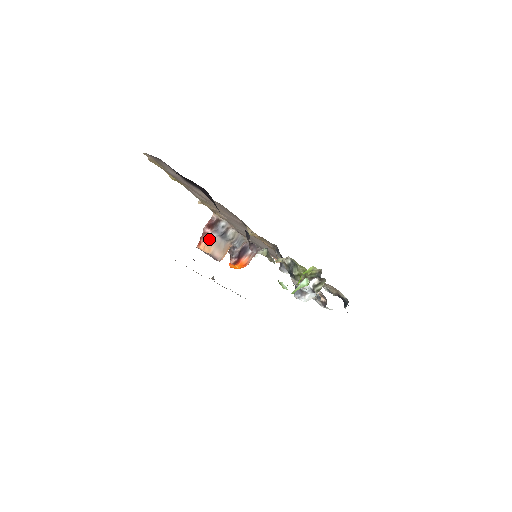
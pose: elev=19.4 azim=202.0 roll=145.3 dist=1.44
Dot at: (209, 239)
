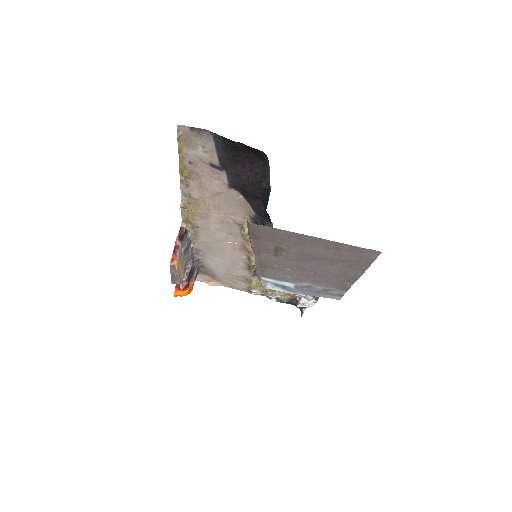
Dot at: (179, 254)
